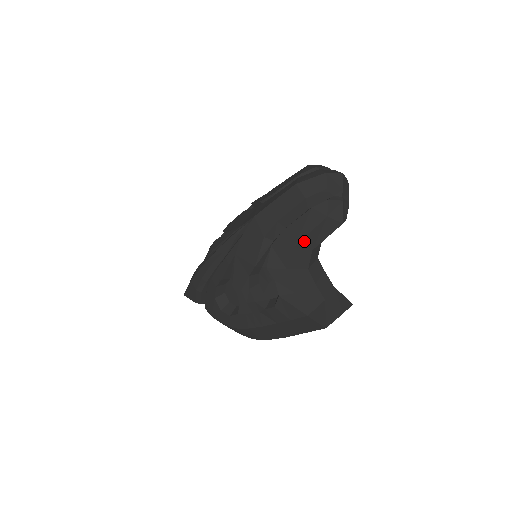
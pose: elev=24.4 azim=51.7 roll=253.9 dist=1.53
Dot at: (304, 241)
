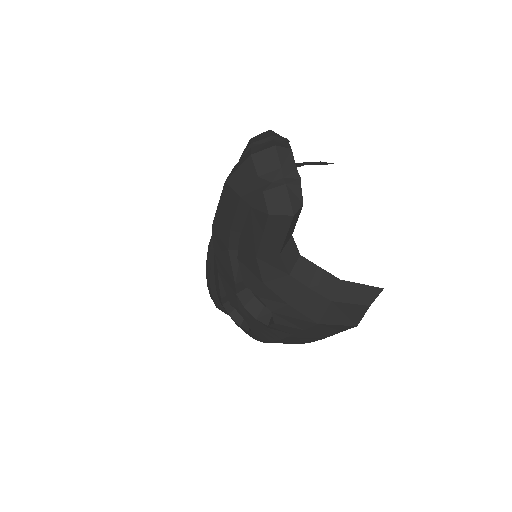
Dot at: (262, 248)
